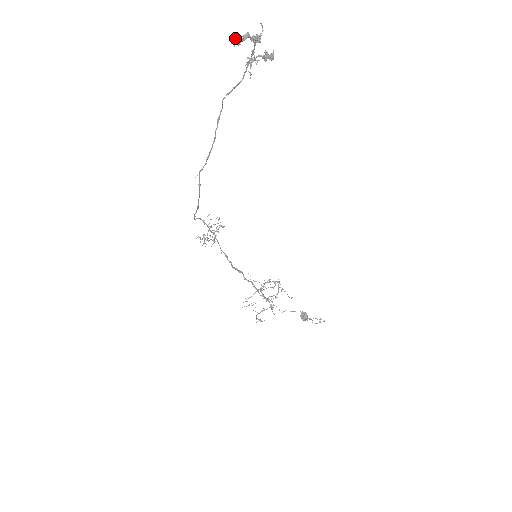
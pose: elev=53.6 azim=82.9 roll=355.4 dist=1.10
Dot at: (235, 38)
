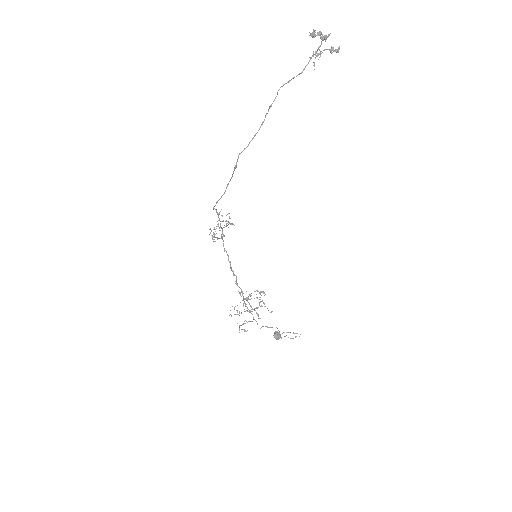
Dot at: (312, 32)
